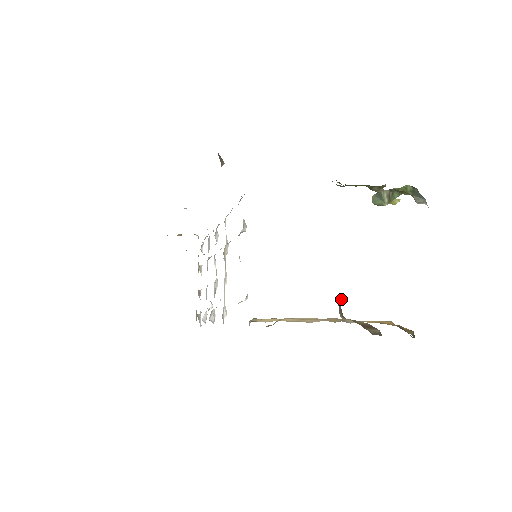
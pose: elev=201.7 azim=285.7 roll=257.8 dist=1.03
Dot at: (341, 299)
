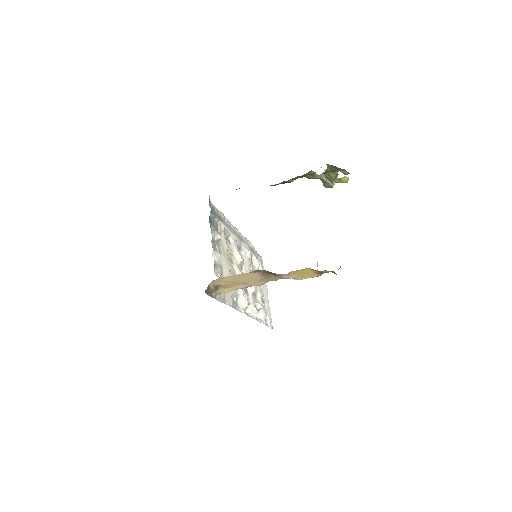
Dot at: occluded
